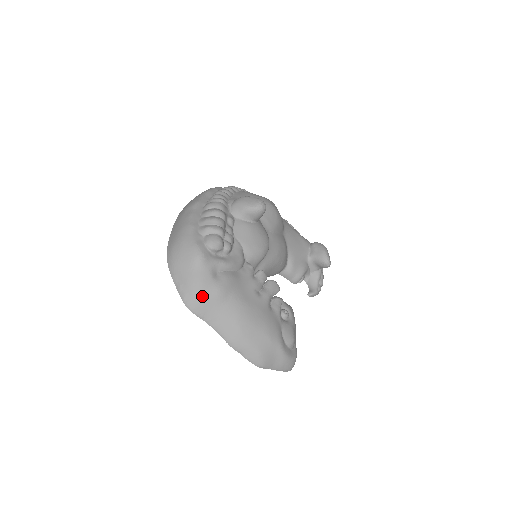
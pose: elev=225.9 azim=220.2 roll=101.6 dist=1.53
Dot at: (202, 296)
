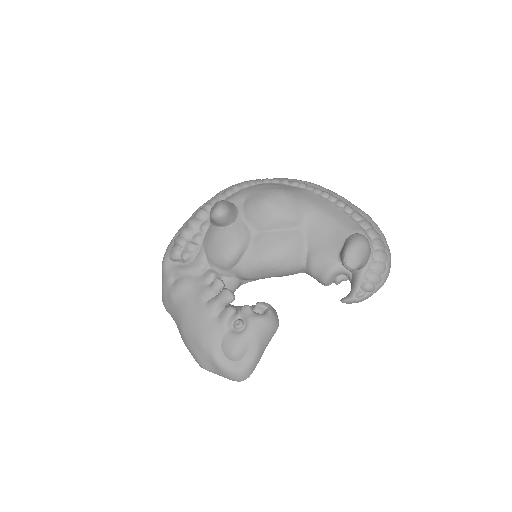
Dot at: (165, 298)
